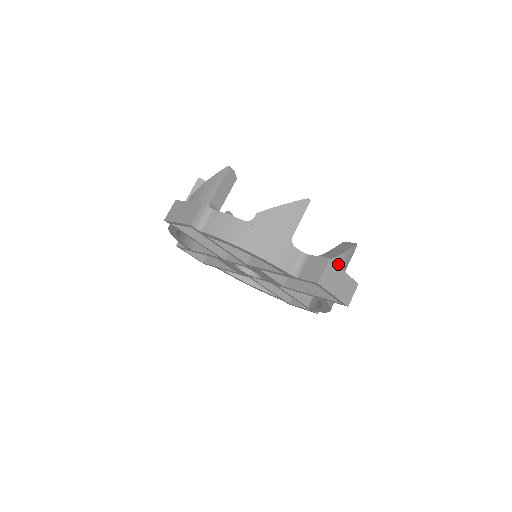
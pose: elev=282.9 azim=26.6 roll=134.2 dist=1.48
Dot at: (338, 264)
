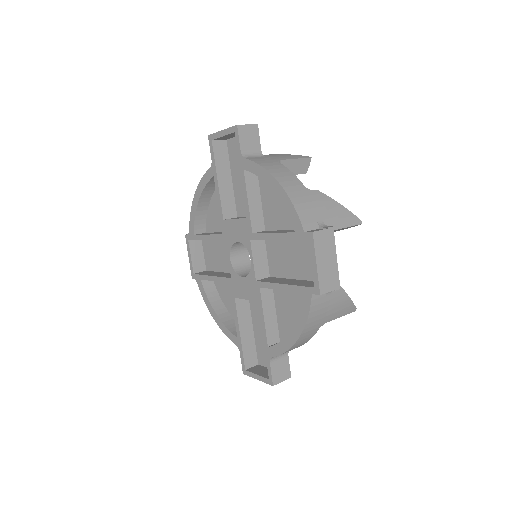
Dot at: (269, 155)
